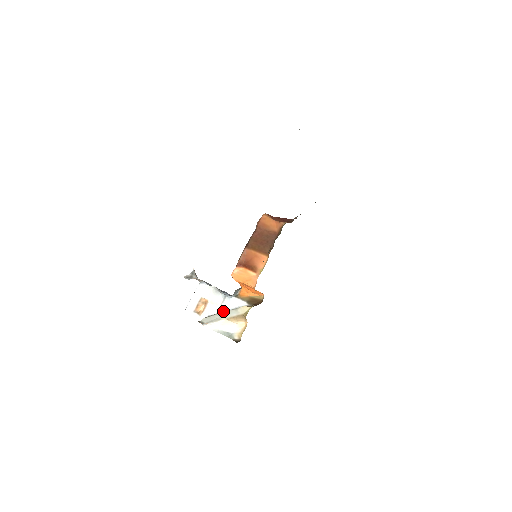
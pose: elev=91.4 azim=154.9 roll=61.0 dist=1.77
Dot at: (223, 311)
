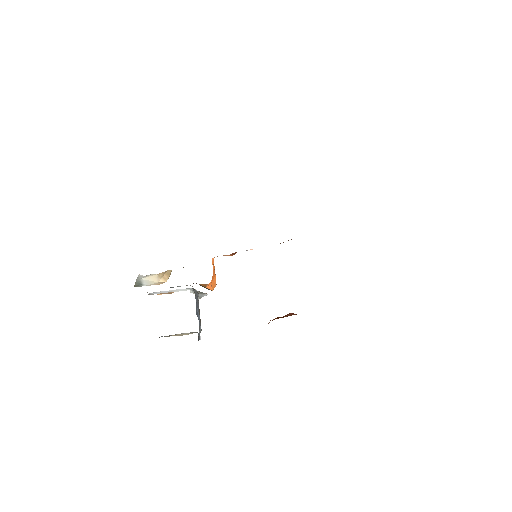
Dot at: occluded
